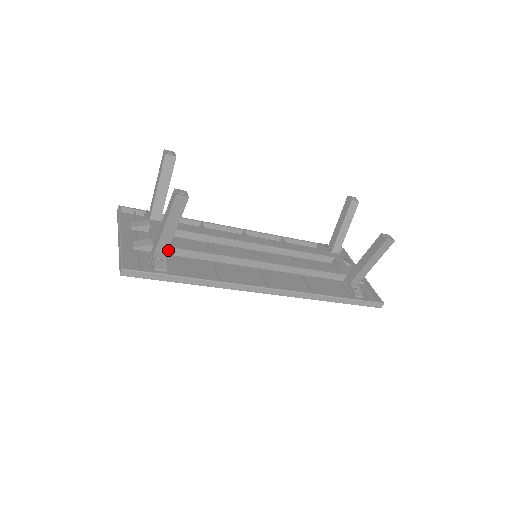
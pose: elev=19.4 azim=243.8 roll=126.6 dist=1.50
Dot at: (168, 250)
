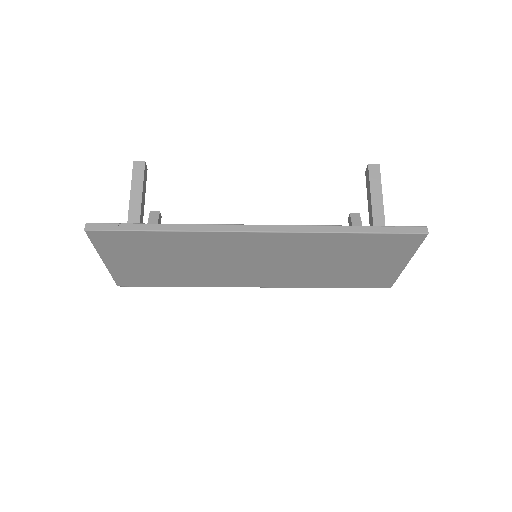
Dot at: occluded
